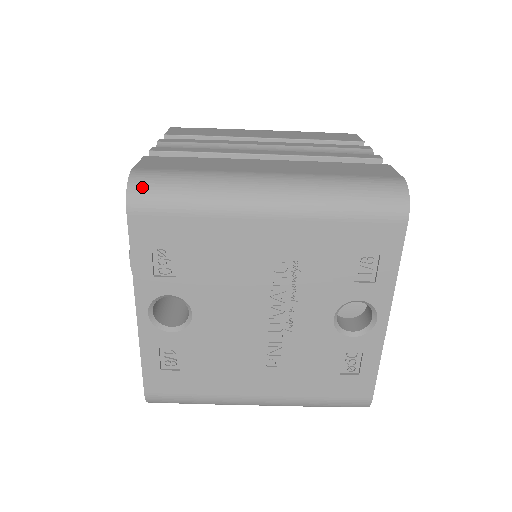
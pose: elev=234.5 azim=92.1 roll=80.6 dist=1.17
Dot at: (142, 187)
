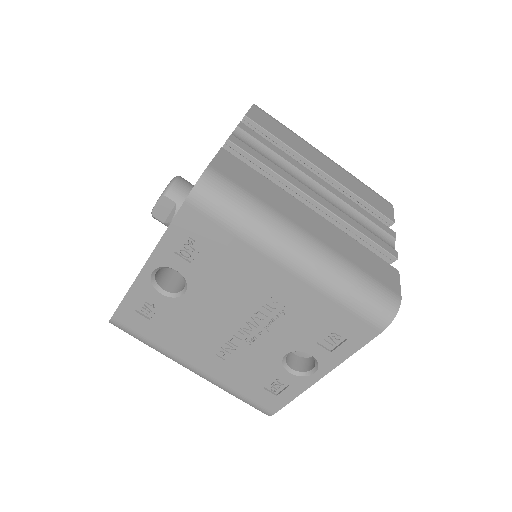
Dot at: (209, 189)
